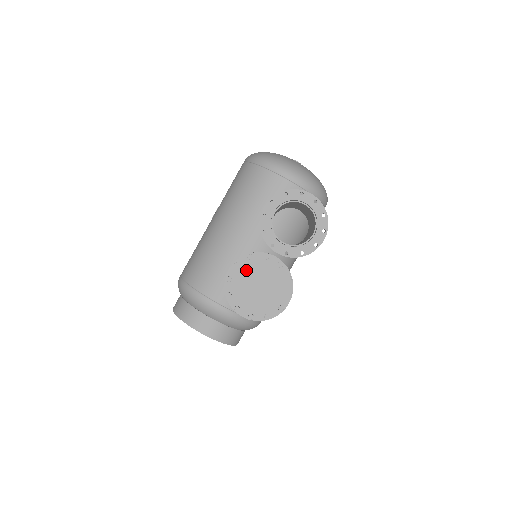
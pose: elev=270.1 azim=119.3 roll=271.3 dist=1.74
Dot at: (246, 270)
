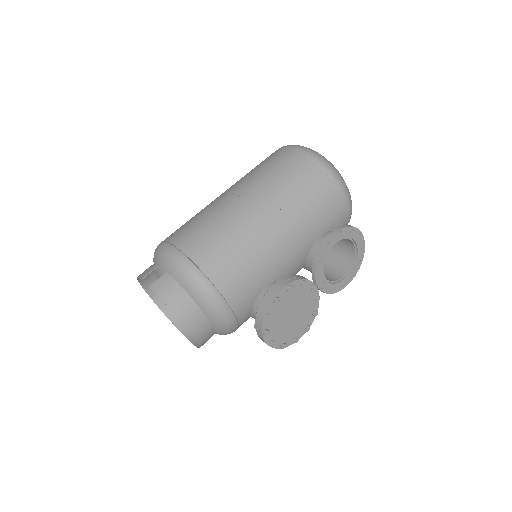
Dot at: (292, 295)
